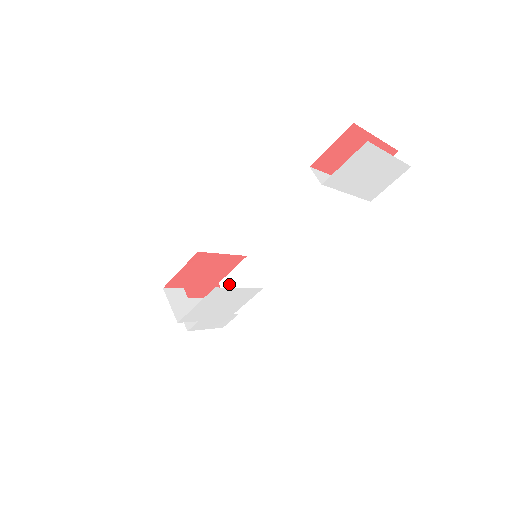
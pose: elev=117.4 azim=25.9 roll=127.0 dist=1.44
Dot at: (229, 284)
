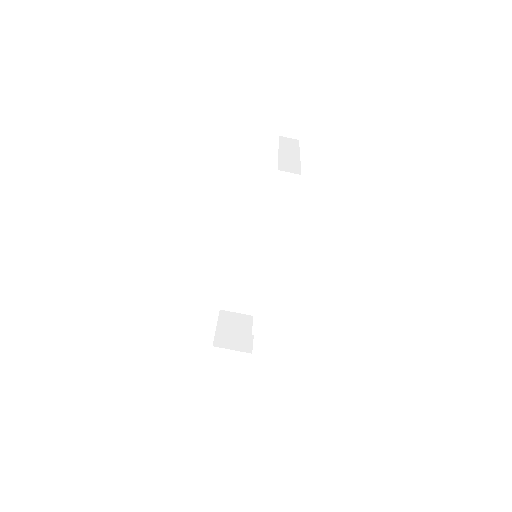
Dot at: (233, 288)
